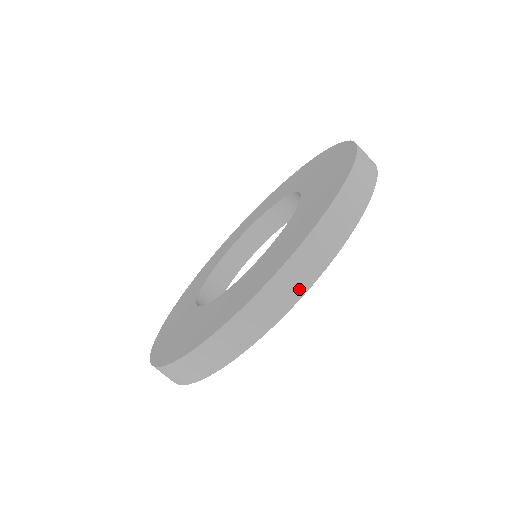
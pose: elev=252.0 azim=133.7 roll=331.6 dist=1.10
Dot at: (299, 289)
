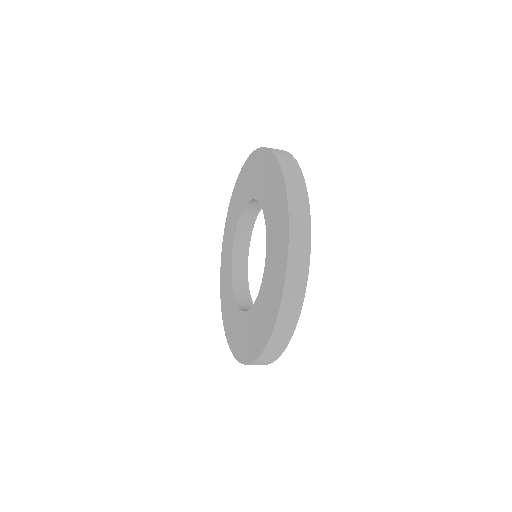
Dot at: occluded
